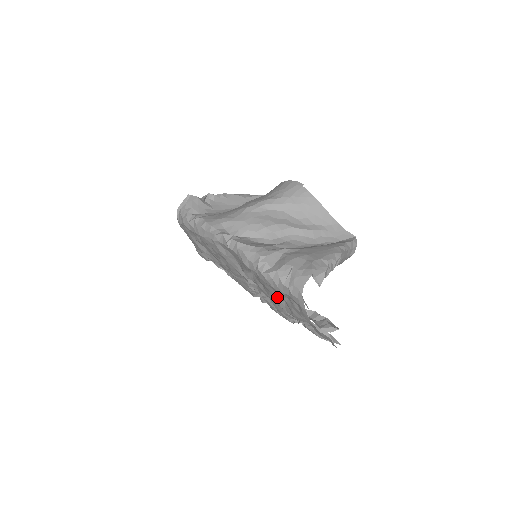
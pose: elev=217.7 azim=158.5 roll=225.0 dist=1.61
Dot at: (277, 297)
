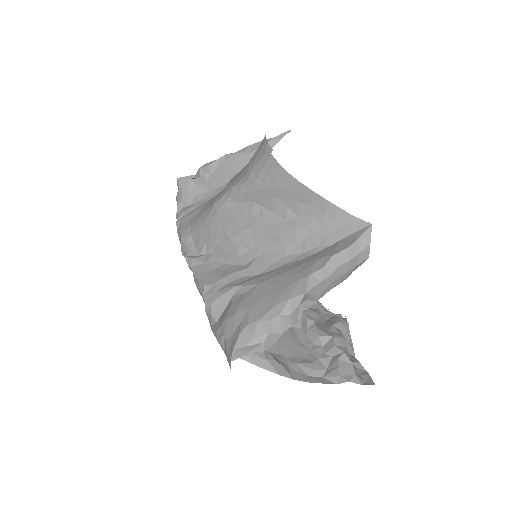
Dot at: occluded
